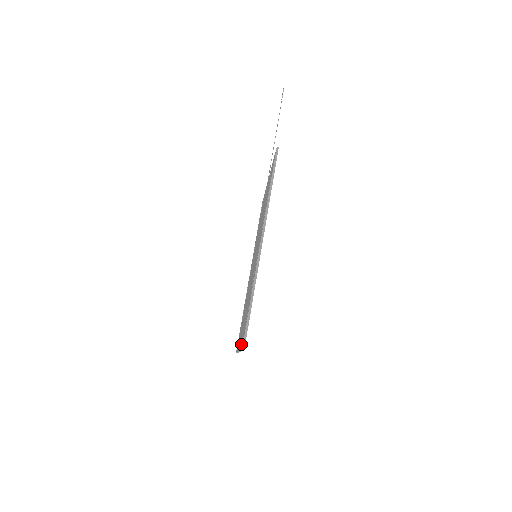
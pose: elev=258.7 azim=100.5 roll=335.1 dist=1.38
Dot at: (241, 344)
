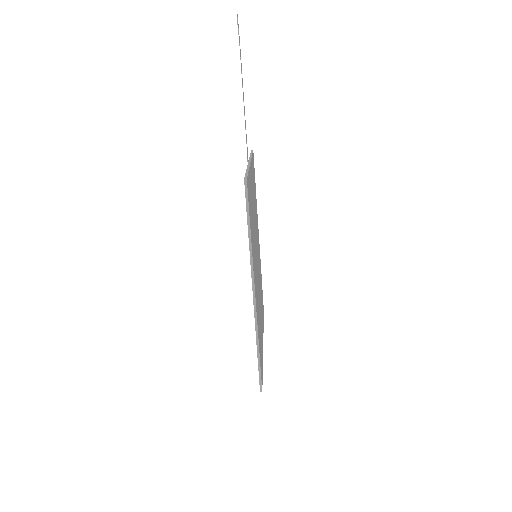
Dot at: occluded
